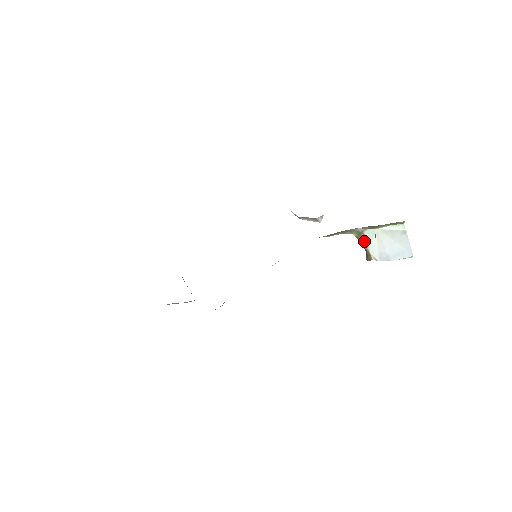
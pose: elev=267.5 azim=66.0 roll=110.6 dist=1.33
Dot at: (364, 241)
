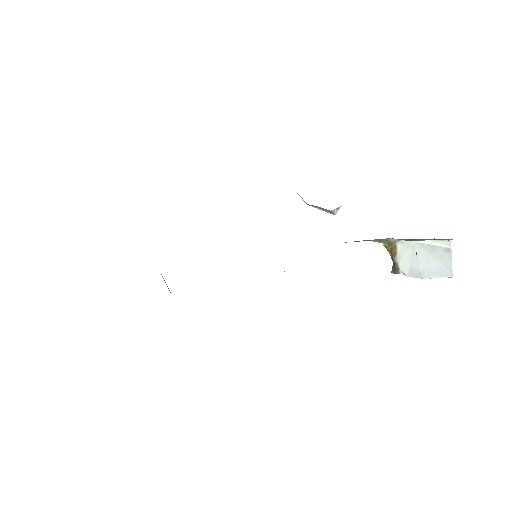
Dot at: (394, 253)
